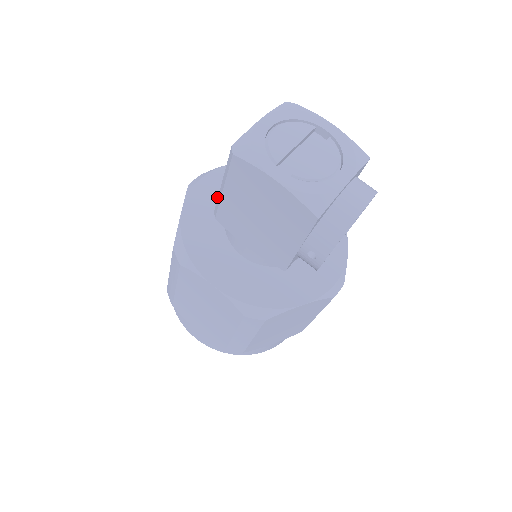
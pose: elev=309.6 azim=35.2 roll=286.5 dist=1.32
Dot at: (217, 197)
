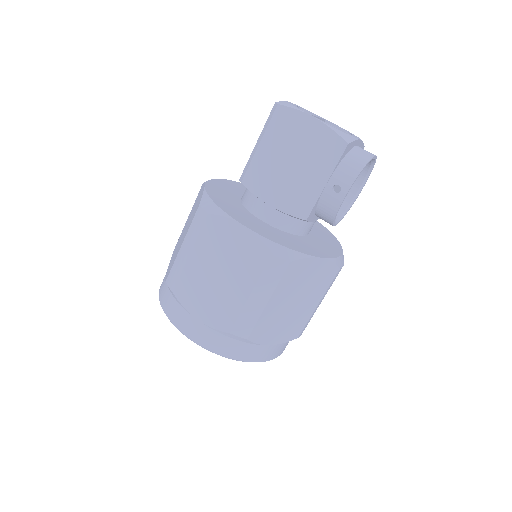
Dot at: (231, 190)
